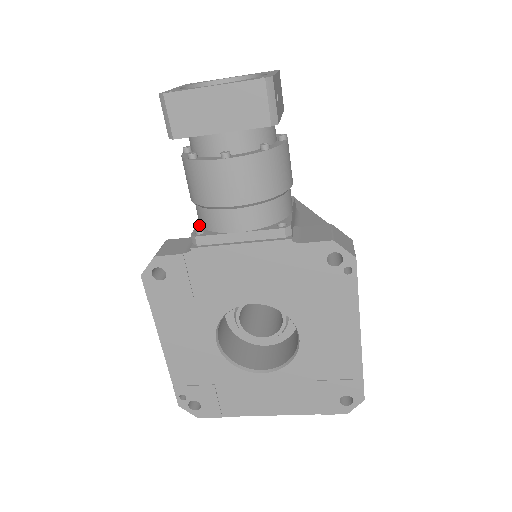
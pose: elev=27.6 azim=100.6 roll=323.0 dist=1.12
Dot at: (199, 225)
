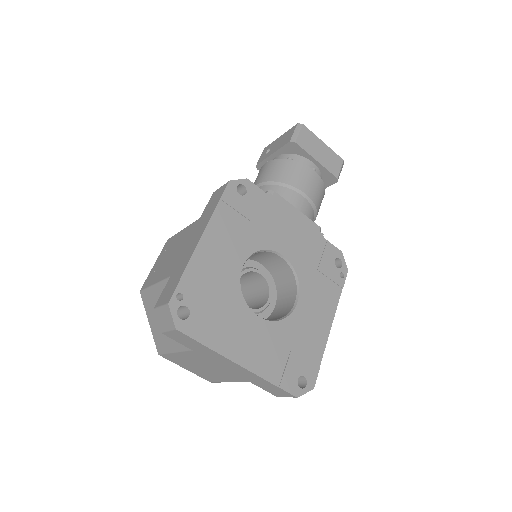
Dot at: occluded
